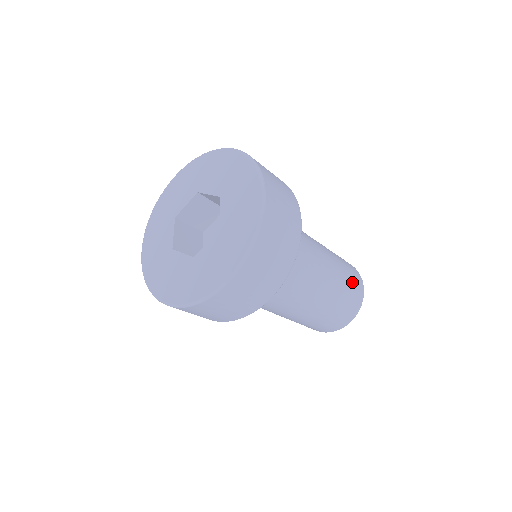
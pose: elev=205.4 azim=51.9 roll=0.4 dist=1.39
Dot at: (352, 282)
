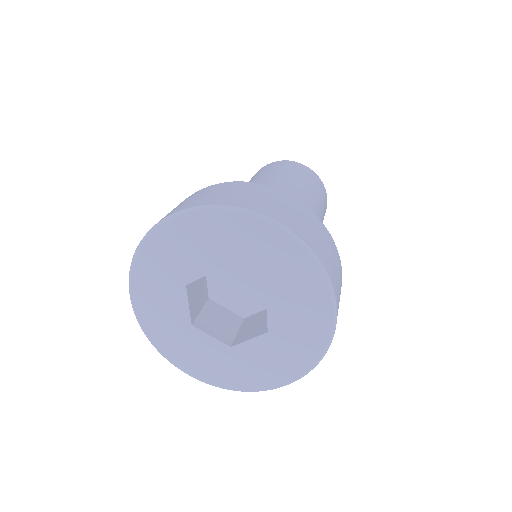
Dot at: (324, 213)
